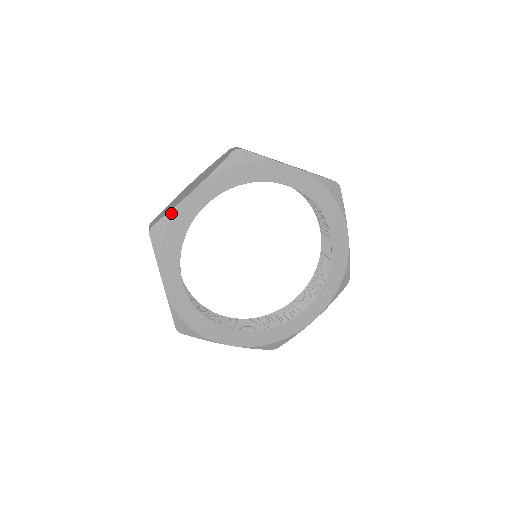
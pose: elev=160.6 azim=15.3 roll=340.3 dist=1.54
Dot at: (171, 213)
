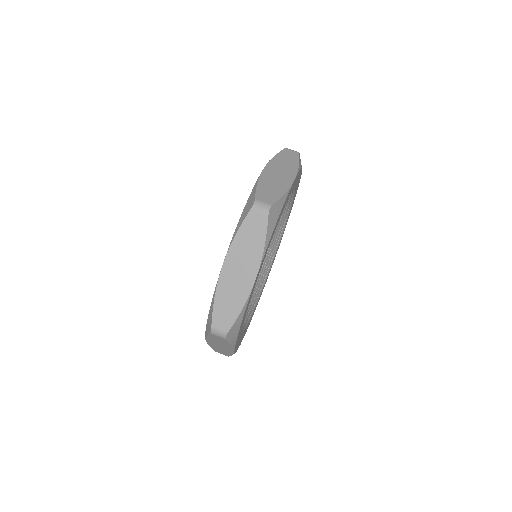
Dot at: (243, 311)
